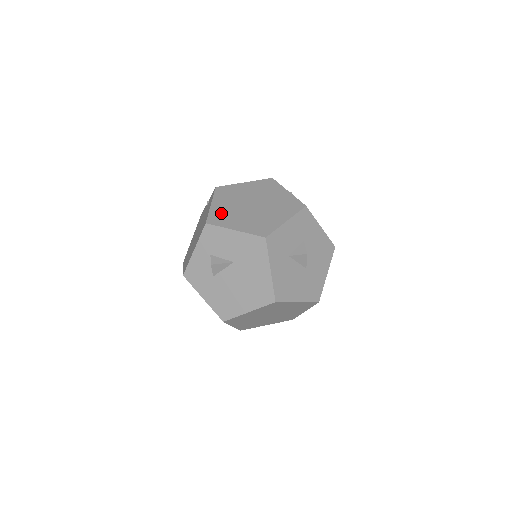
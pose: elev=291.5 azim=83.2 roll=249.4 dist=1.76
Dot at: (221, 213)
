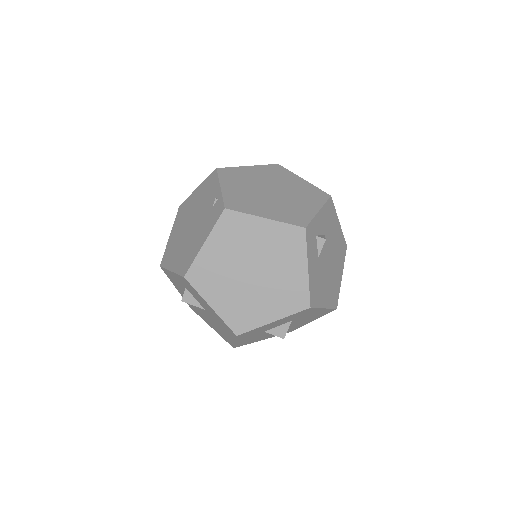
Dot at: (208, 268)
